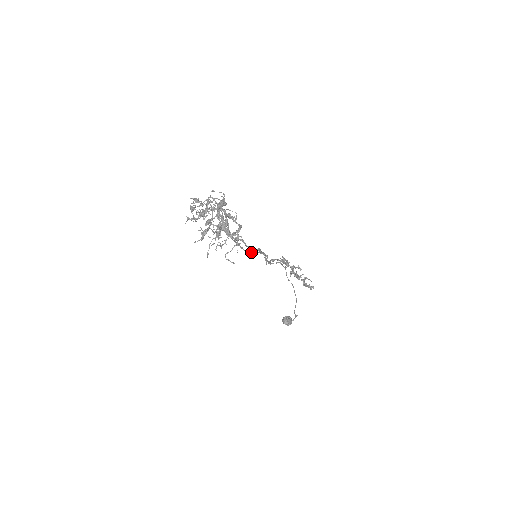
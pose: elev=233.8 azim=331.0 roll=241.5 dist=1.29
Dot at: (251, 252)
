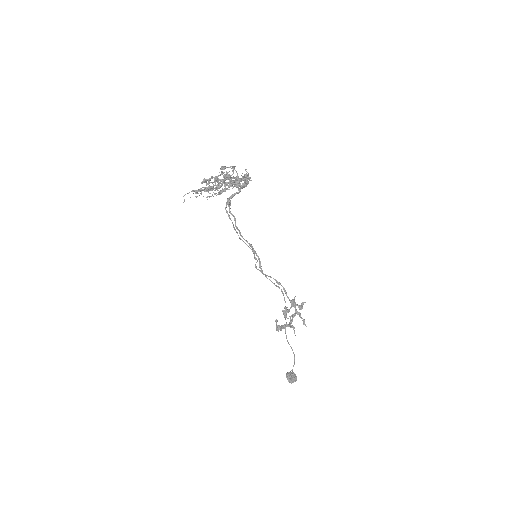
Dot at: (240, 238)
